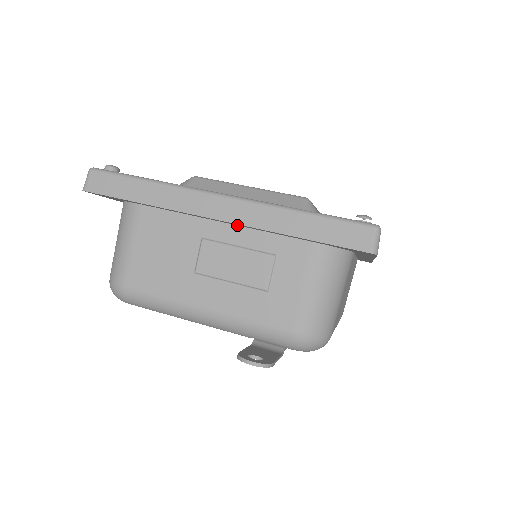
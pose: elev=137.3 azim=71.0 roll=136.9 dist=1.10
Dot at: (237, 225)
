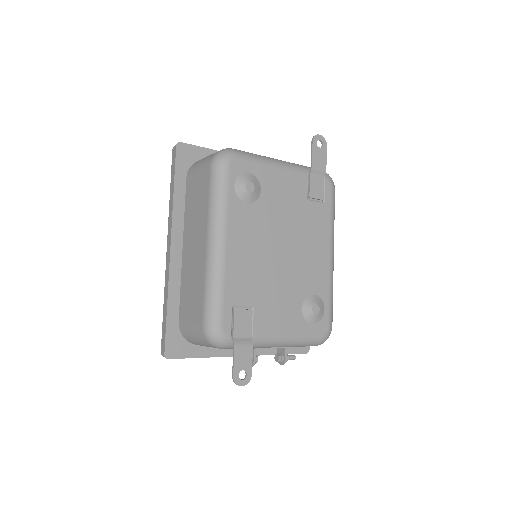
Dot at: occluded
